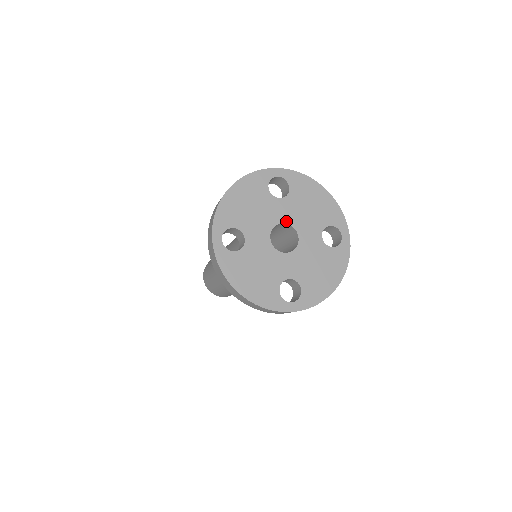
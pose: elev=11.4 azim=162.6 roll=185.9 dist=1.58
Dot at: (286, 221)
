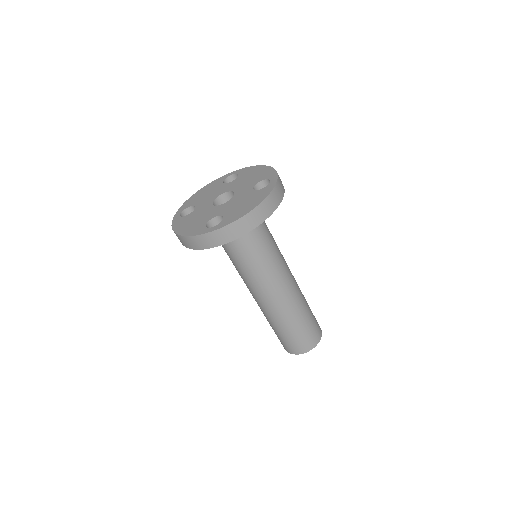
Dot at: (228, 191)
